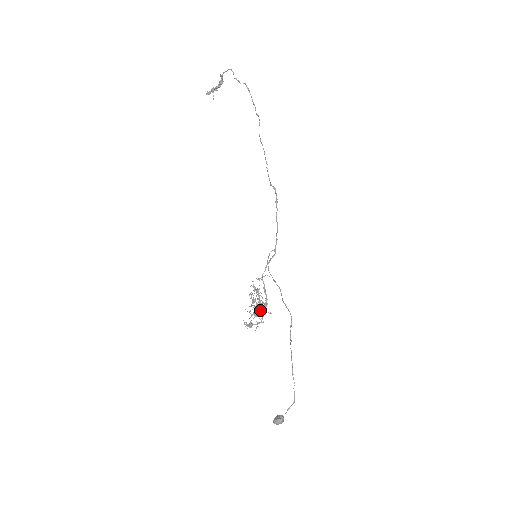
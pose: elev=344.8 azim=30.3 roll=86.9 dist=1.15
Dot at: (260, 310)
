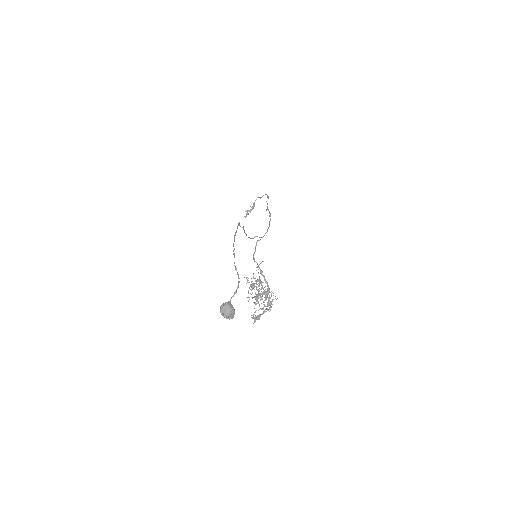
Dot at: (262, 295)
